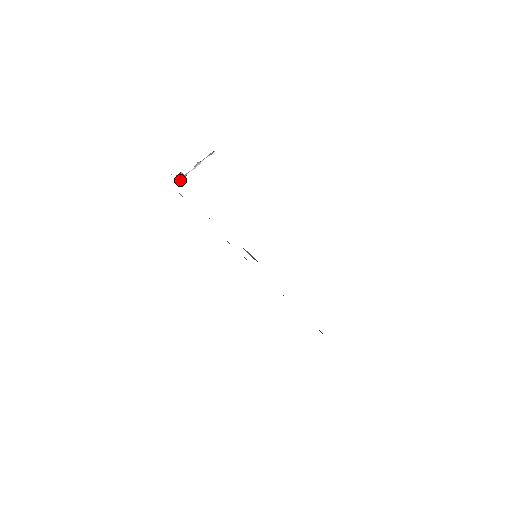
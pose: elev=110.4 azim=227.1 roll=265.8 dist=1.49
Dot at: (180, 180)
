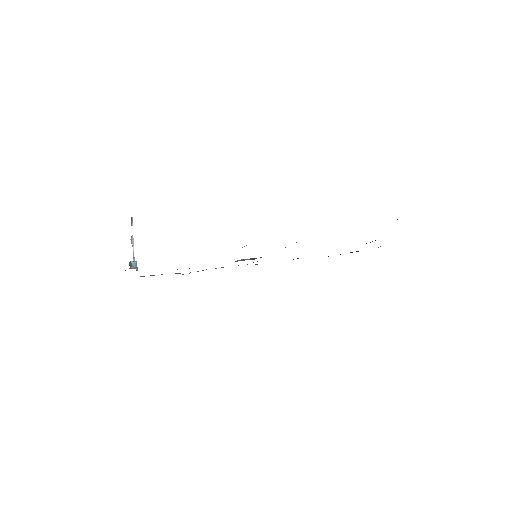
Dot at: (136, 268)
